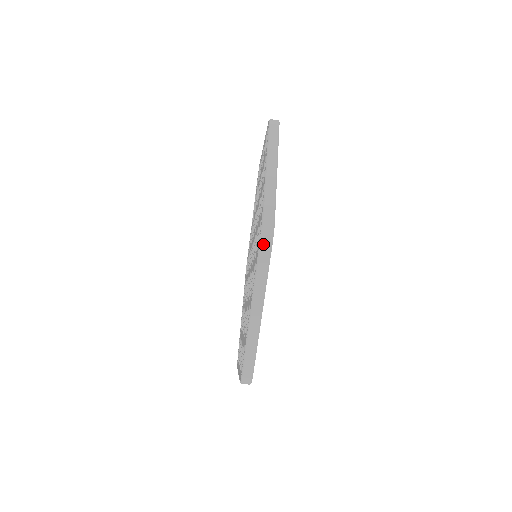
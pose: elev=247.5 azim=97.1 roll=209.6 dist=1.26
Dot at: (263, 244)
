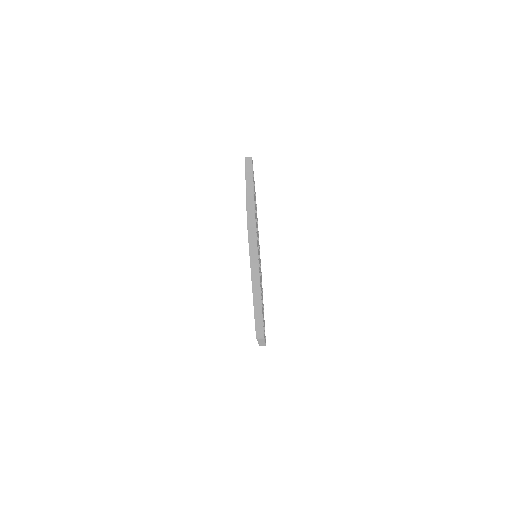
Dot at: (259, 339)
